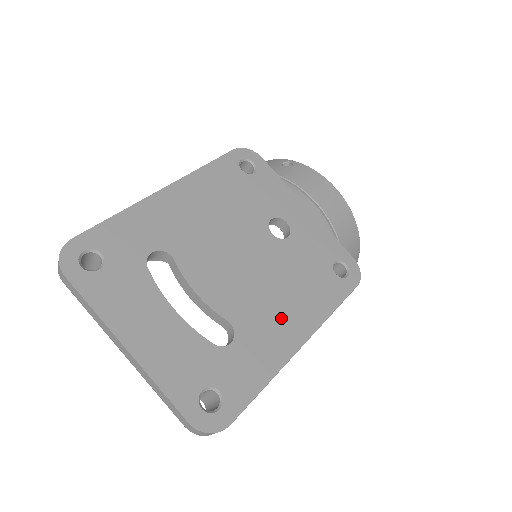
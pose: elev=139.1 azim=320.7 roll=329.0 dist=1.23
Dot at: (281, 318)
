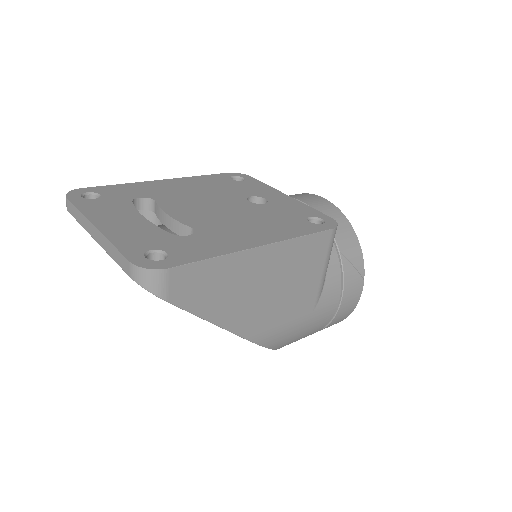
Dot at: (244, 232)
